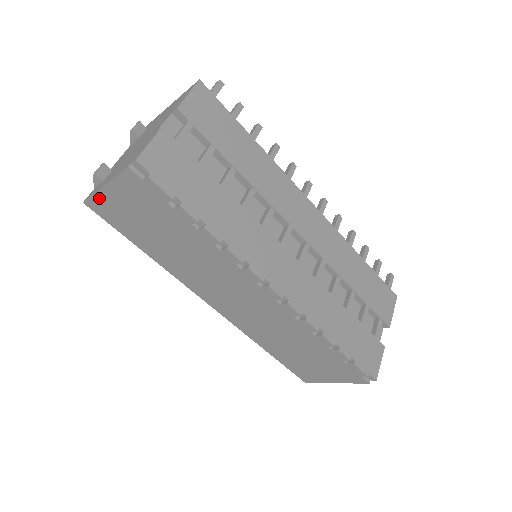
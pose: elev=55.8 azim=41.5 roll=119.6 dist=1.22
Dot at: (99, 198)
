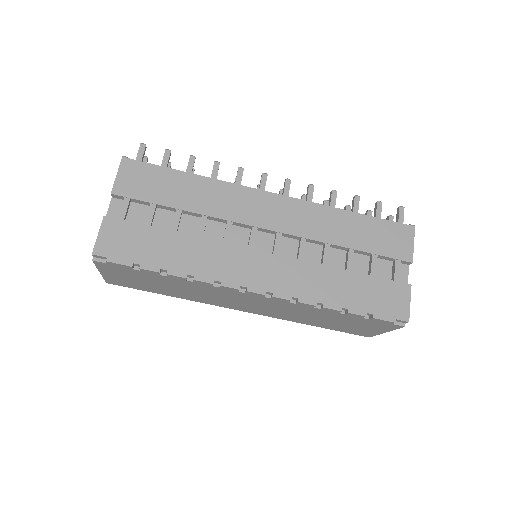
Dot at: (108, 278)
